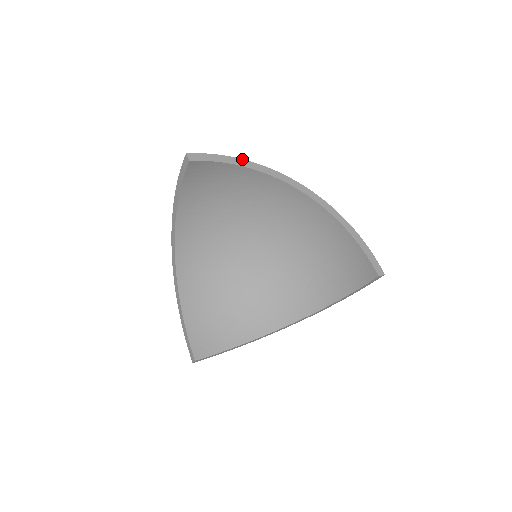
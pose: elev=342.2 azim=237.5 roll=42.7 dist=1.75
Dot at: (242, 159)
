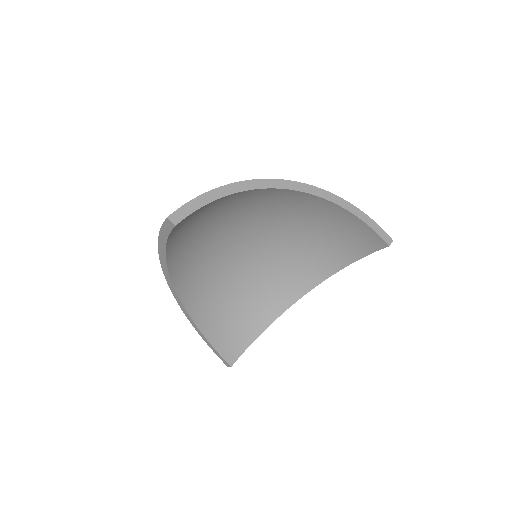
Dot at: (223, 186)
